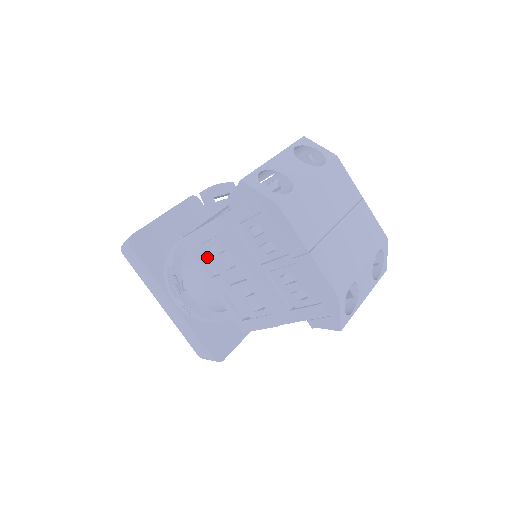
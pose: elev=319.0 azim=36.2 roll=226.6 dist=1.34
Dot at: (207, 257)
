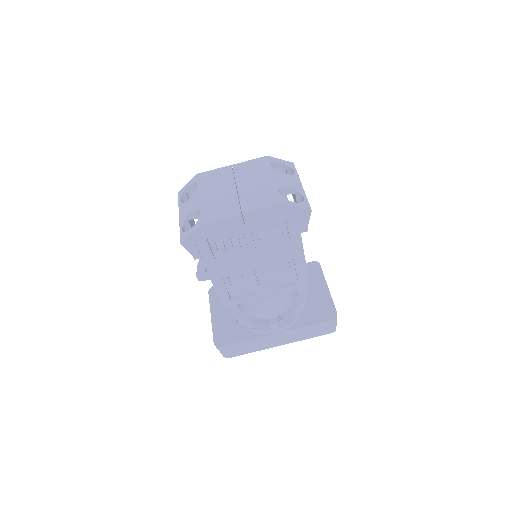
Dot at: (240, 291)
